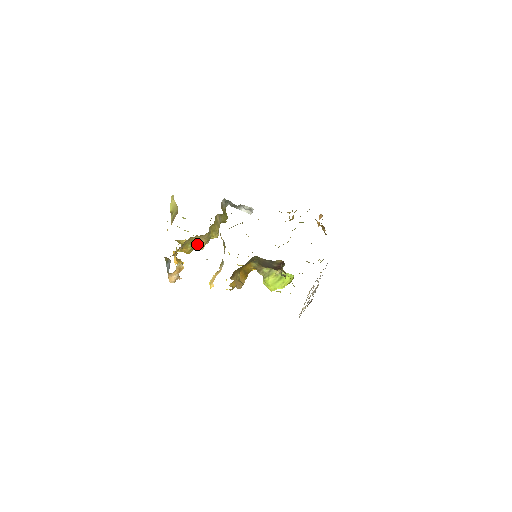
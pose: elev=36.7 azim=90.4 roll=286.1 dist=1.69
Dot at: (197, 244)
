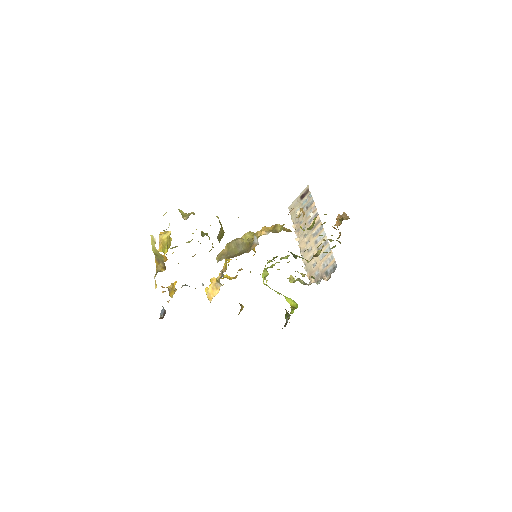
Dot at: occluded
